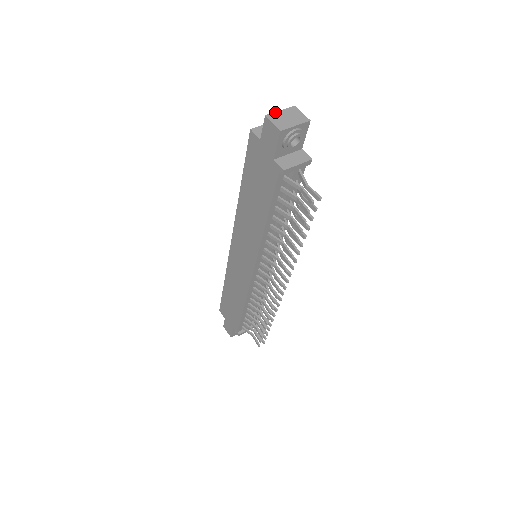
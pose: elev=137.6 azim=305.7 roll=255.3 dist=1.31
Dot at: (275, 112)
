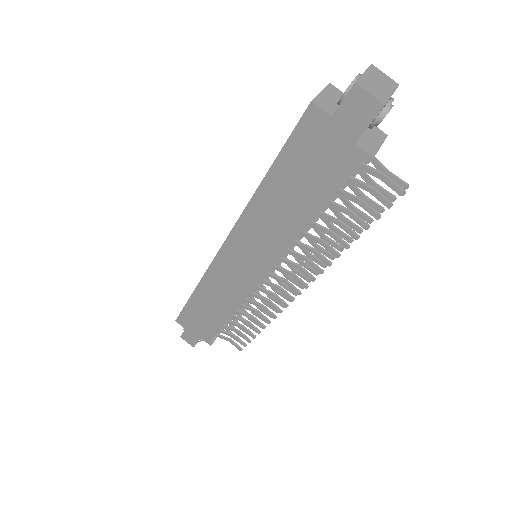
Dot at: (361, 76)
